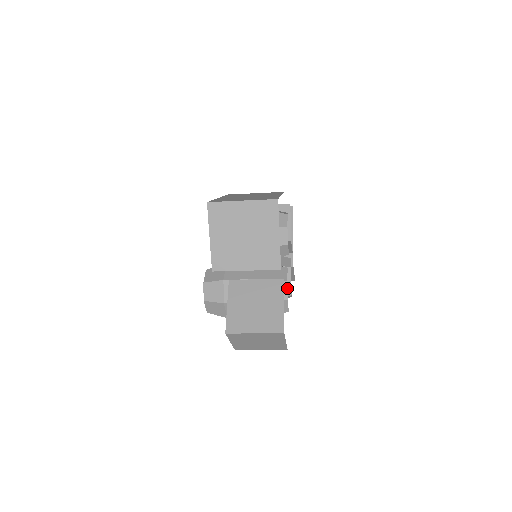
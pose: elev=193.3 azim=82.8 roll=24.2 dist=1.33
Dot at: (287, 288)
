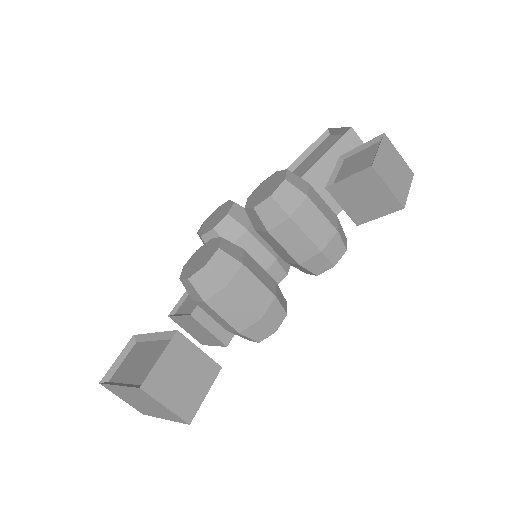
Dot at: occluded
